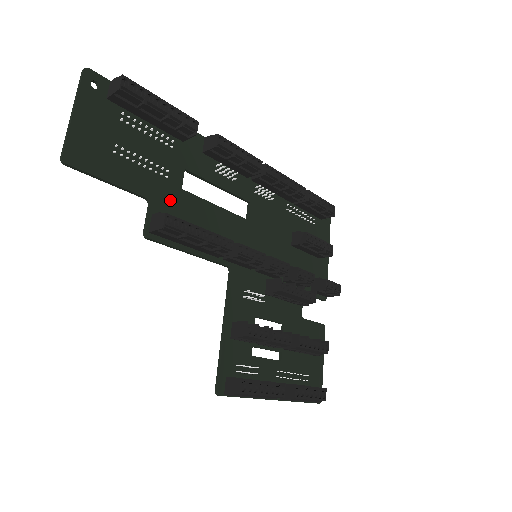
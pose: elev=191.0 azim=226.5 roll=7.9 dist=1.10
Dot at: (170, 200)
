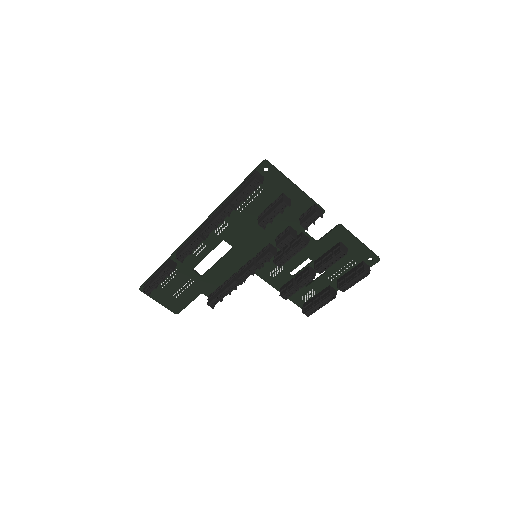
Dot at: (205, 285)
